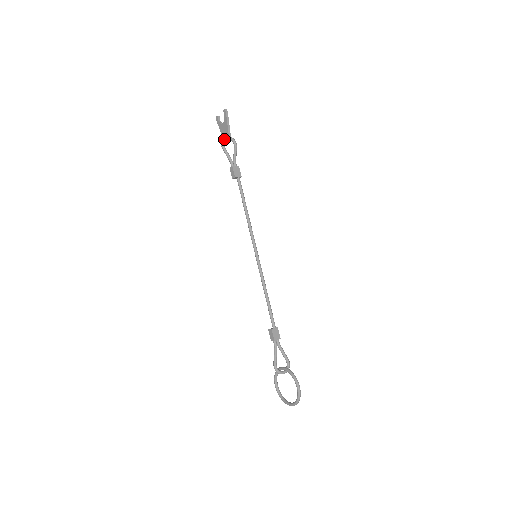
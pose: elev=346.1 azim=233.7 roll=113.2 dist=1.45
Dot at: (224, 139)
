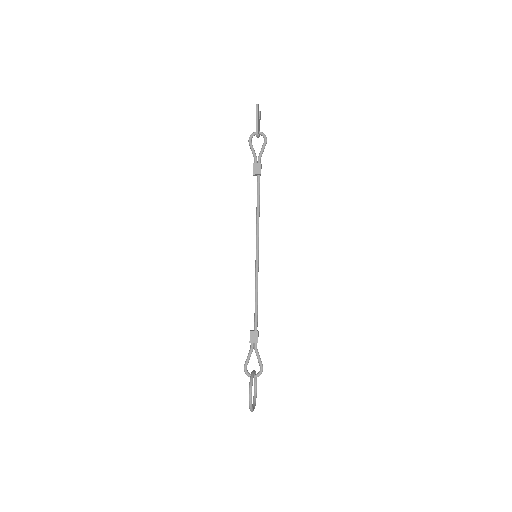
Dot at: (253, 135)
